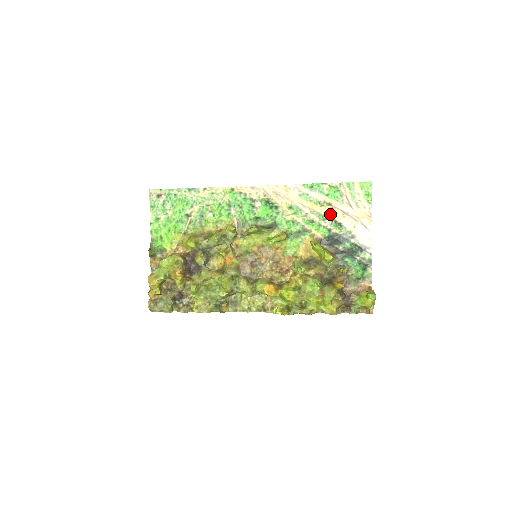
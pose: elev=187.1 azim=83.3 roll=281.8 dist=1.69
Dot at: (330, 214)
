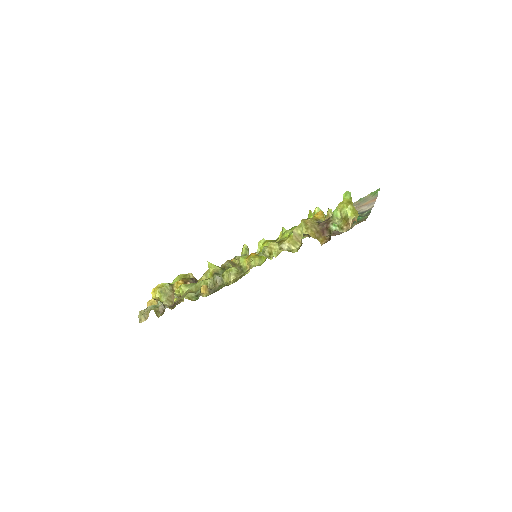
Dot at: occluded
